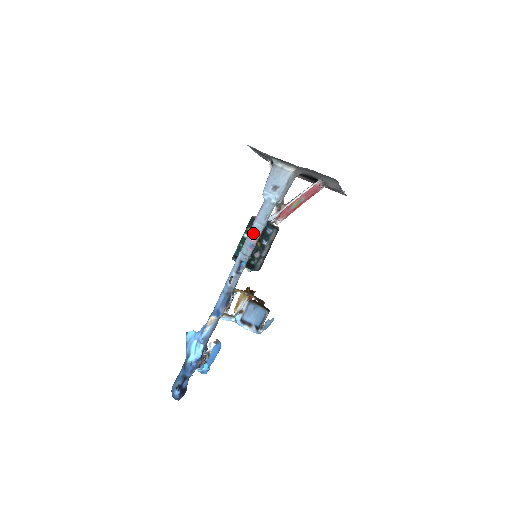
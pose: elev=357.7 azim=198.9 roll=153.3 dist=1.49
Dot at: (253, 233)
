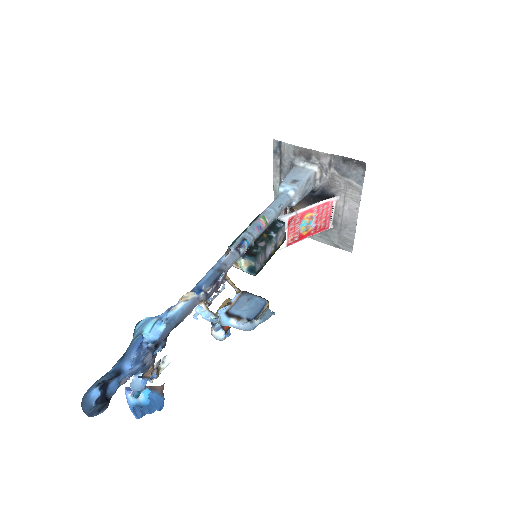
Dot at: (263, 216)
